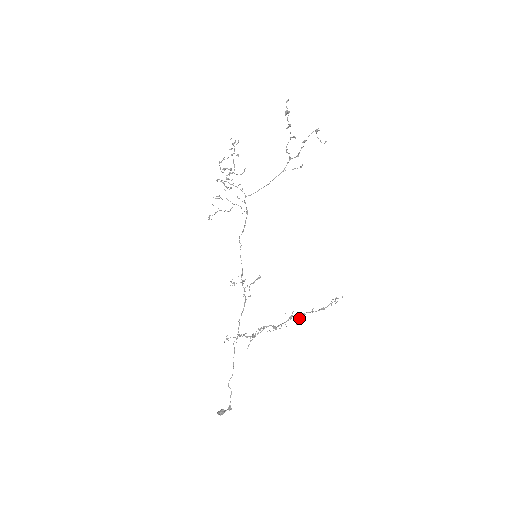
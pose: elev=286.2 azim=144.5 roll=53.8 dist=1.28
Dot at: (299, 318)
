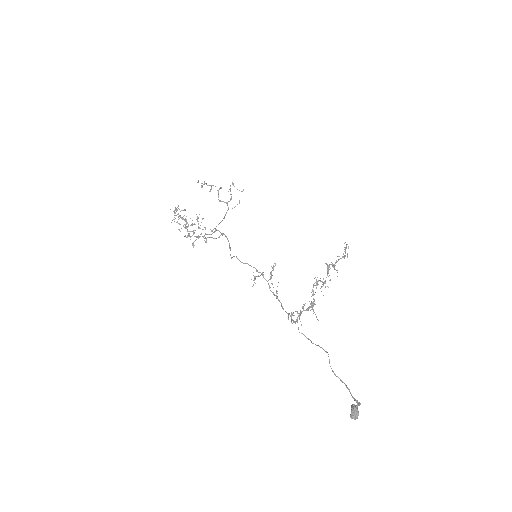
Dot at: (334, 269)
